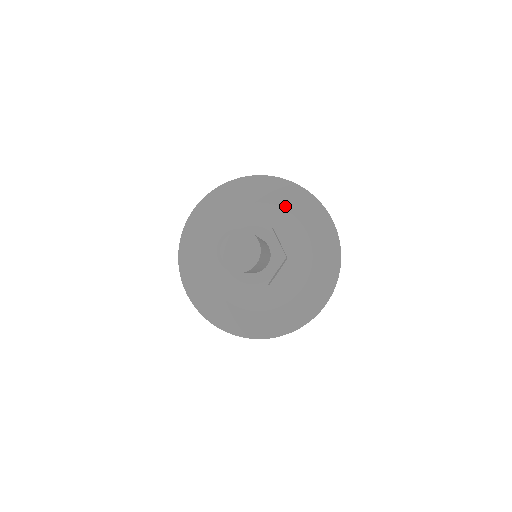
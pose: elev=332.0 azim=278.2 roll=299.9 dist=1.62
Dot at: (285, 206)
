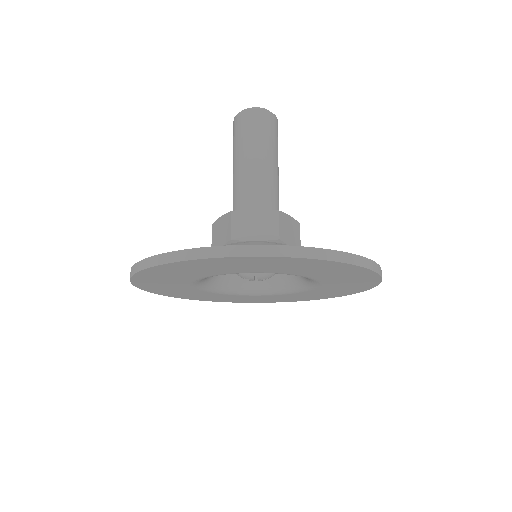
Dot at: occluded
